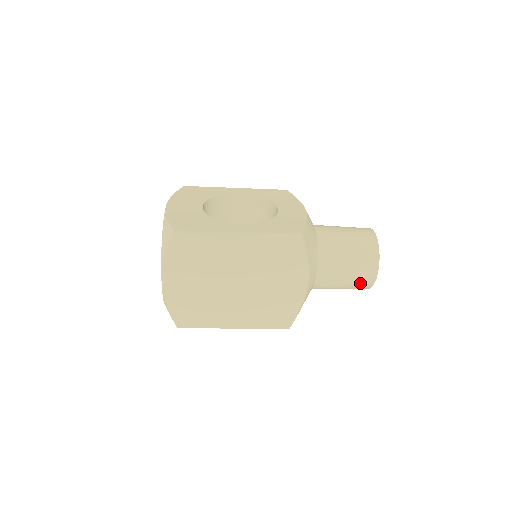
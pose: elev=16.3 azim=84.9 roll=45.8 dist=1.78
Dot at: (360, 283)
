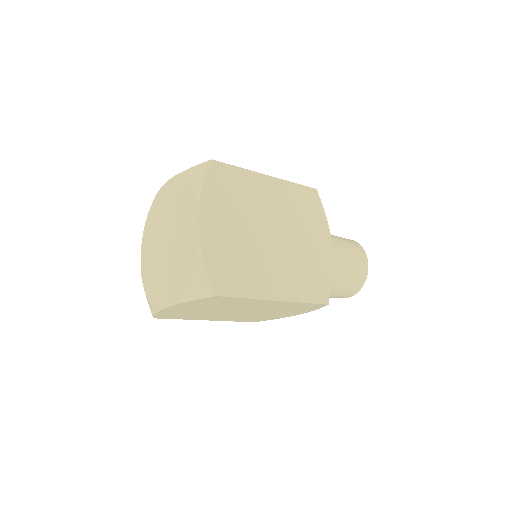
Dot at: (358, 272)
